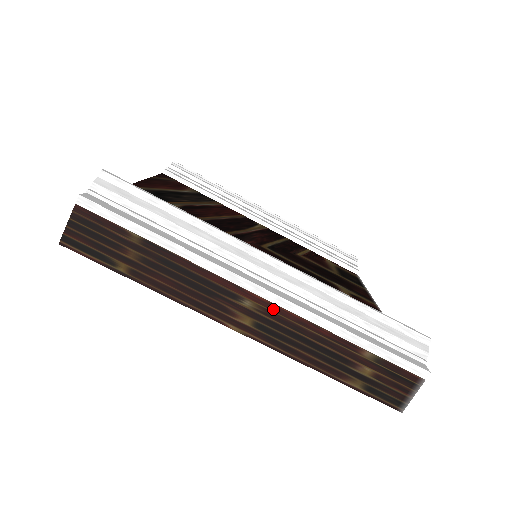
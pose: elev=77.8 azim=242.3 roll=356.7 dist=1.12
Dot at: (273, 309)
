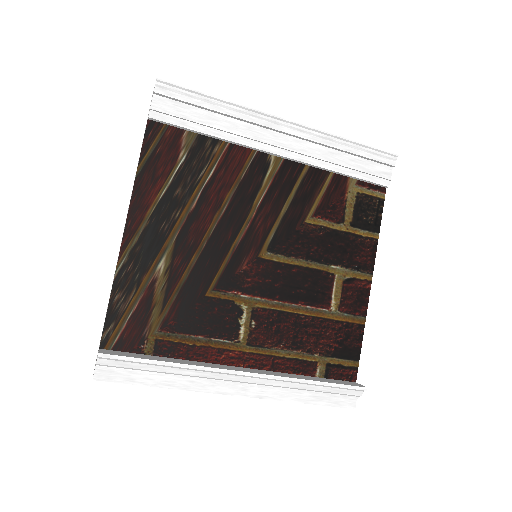
Dot at: occluded
